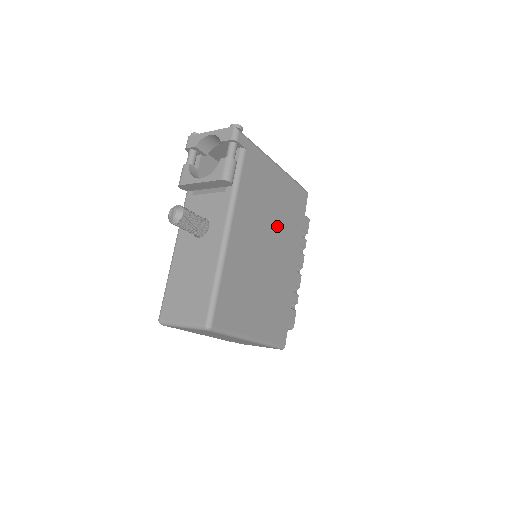
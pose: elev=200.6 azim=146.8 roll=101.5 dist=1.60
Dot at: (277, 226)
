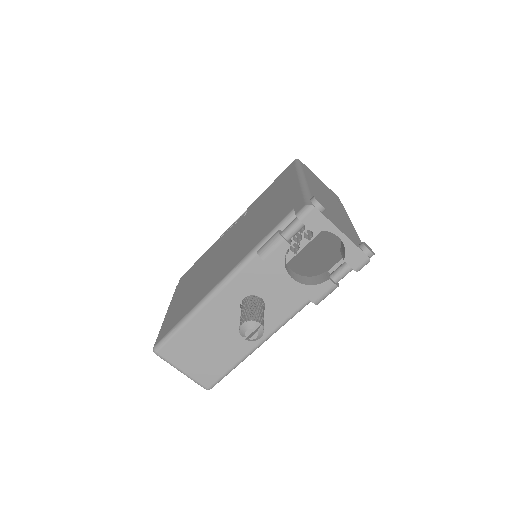
Dot at: occluded
